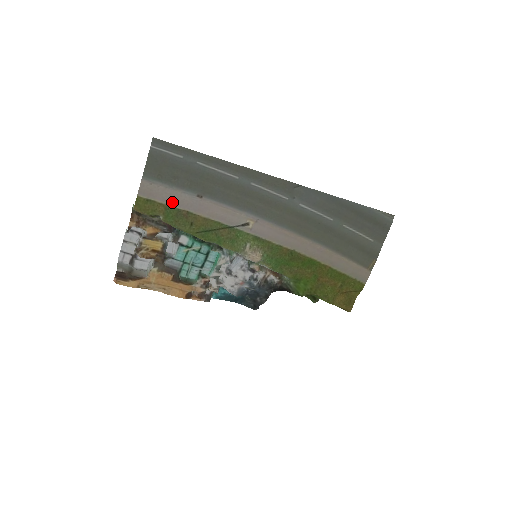
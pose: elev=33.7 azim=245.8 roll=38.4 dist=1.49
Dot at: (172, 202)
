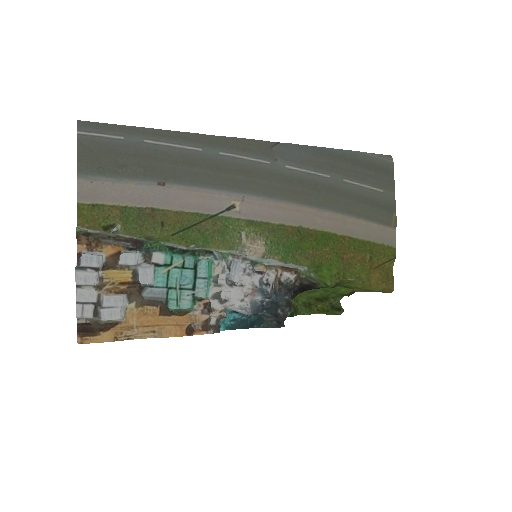
Dot at: (127, 200)
